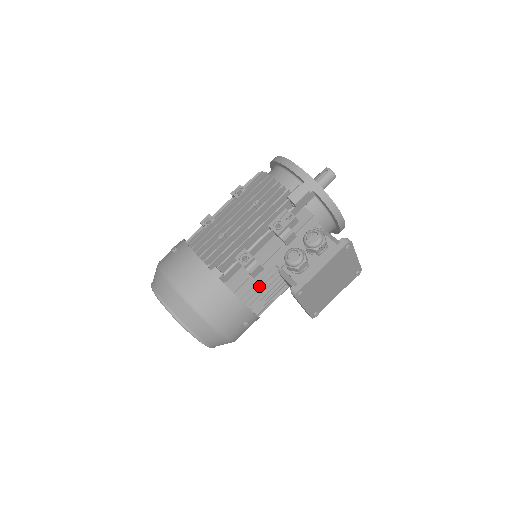
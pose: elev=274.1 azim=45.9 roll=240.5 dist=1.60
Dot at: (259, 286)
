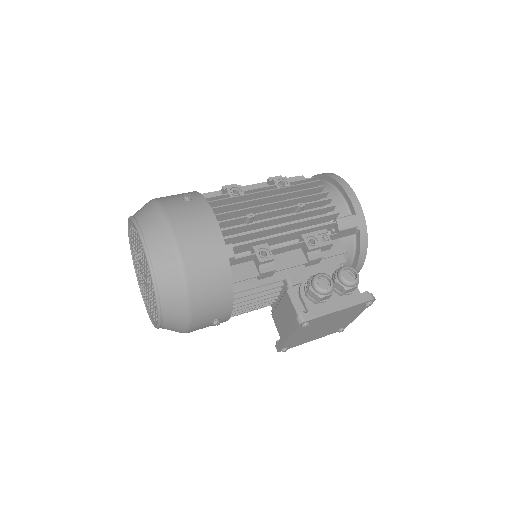
Dot at: (257, 290)
